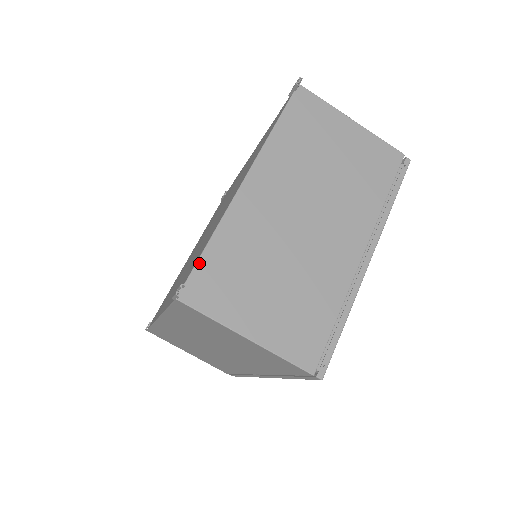
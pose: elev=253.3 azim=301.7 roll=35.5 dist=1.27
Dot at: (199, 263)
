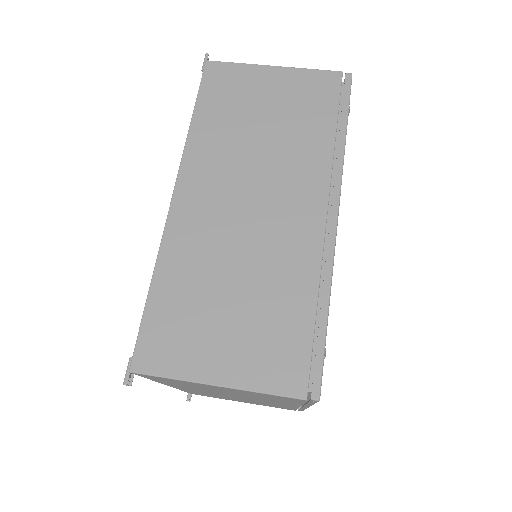
Dot at: occluded
